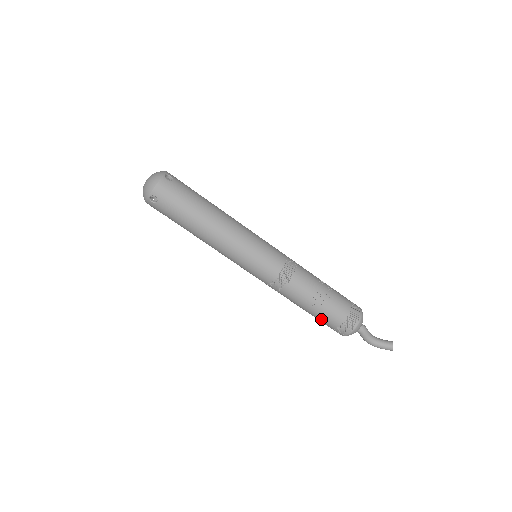
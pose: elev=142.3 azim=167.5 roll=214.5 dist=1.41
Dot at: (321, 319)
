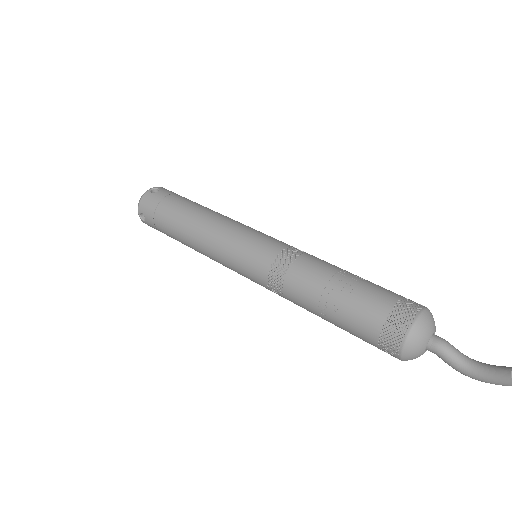
Dot at: (352, 332)
